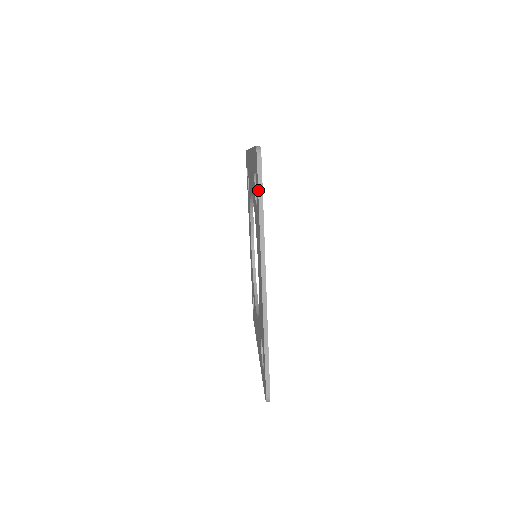
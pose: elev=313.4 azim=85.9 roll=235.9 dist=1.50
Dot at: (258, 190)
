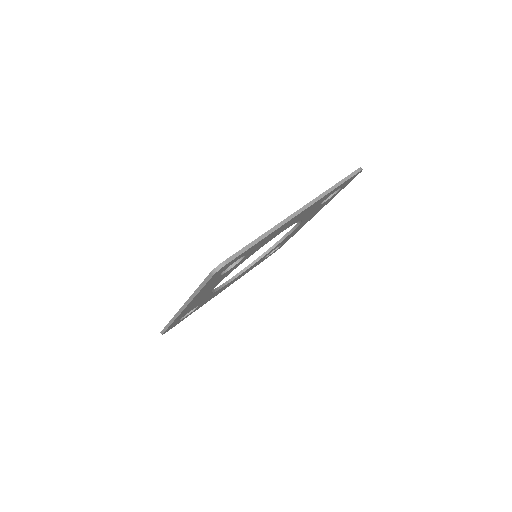
Dot at: (203, 282)
